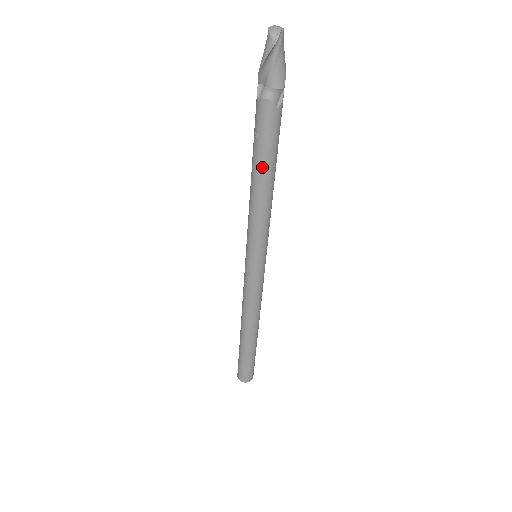
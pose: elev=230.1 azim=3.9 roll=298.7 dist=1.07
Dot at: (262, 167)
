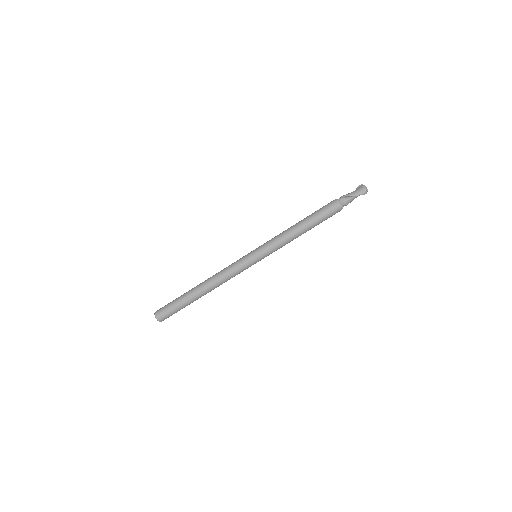
Dot at: (312, 226)
